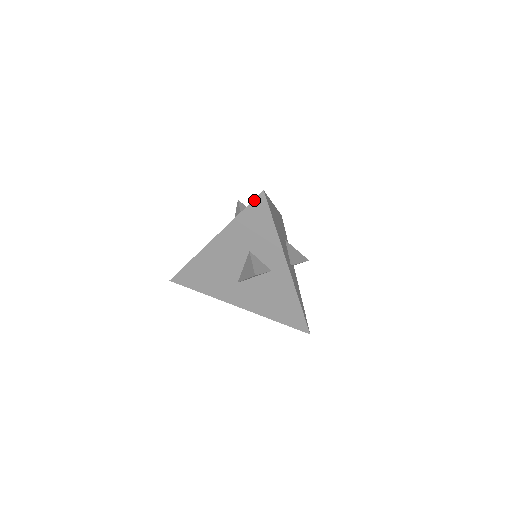
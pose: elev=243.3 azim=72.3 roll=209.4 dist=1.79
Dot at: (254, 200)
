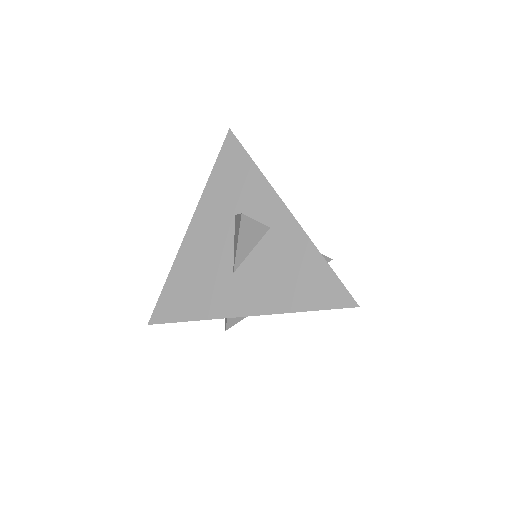
Dot at: (223, 146)
